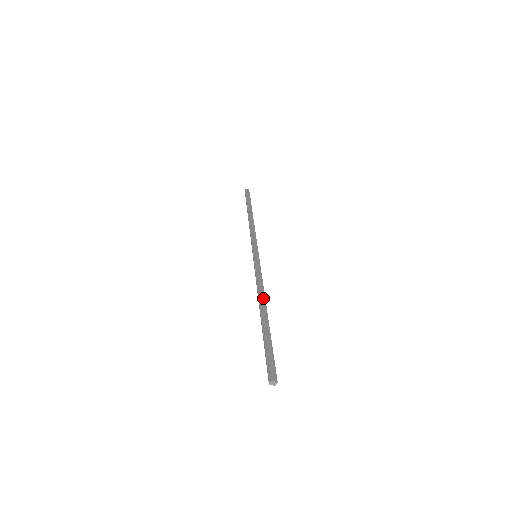
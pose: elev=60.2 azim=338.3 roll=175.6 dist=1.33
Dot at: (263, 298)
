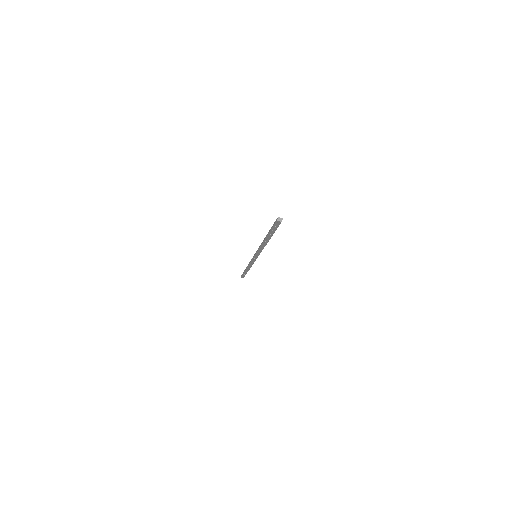
Dot at: occluded
